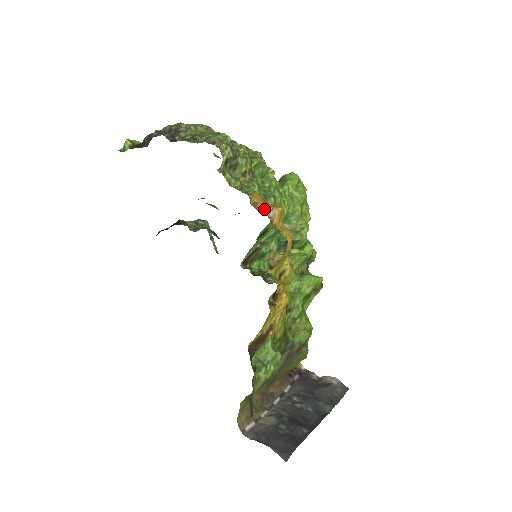
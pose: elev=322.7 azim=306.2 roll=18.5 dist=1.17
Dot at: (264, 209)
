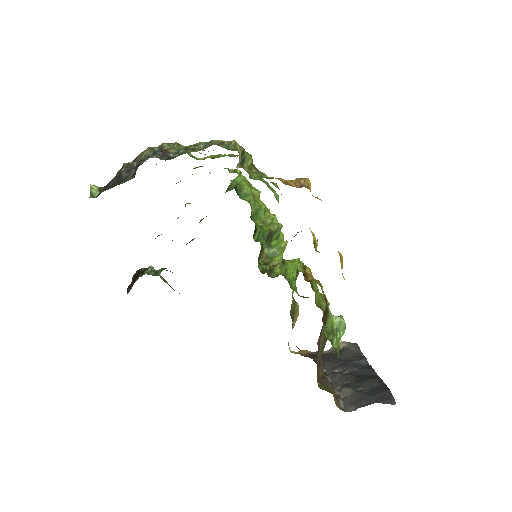
Dot at: (297, 183)
